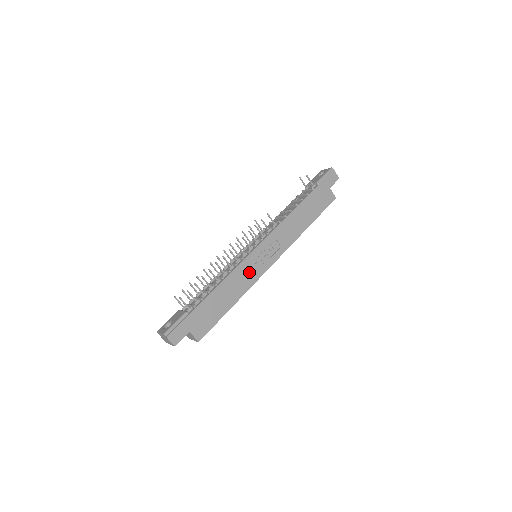
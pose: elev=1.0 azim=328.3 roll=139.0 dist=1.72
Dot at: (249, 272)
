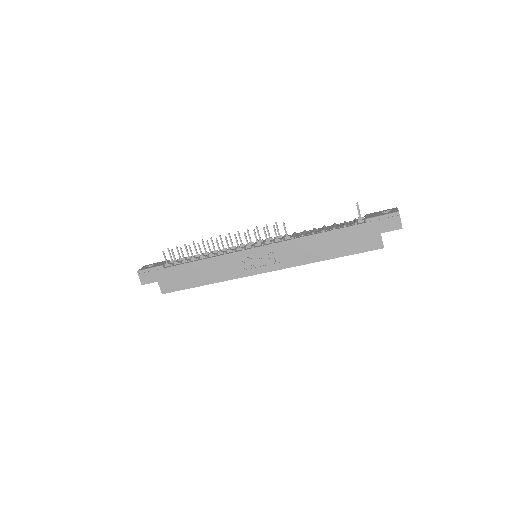
Dot at: (234, 266)
